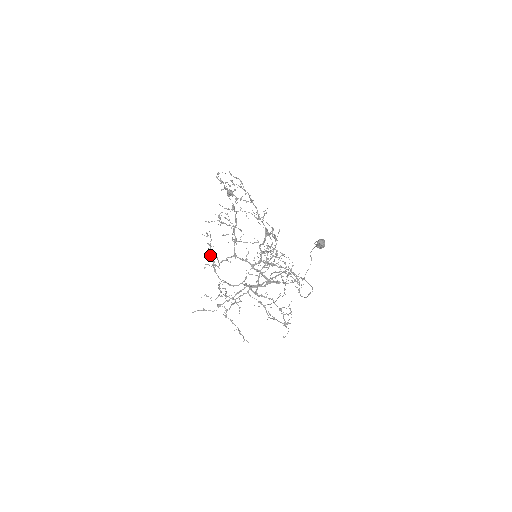
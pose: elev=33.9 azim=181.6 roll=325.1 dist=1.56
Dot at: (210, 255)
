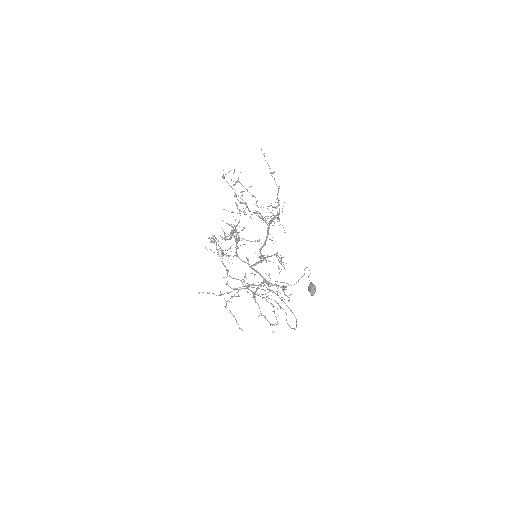
Dot at: (214, 243)
